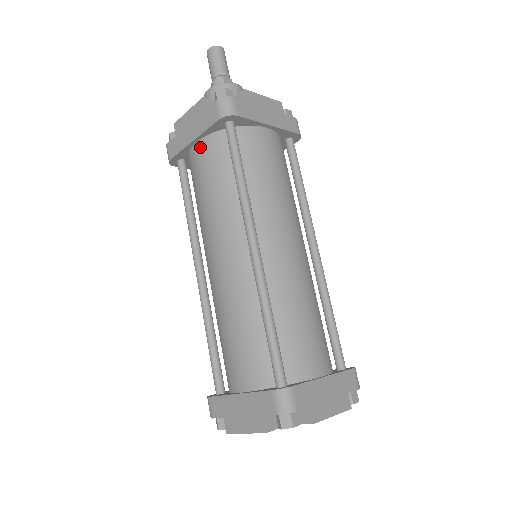
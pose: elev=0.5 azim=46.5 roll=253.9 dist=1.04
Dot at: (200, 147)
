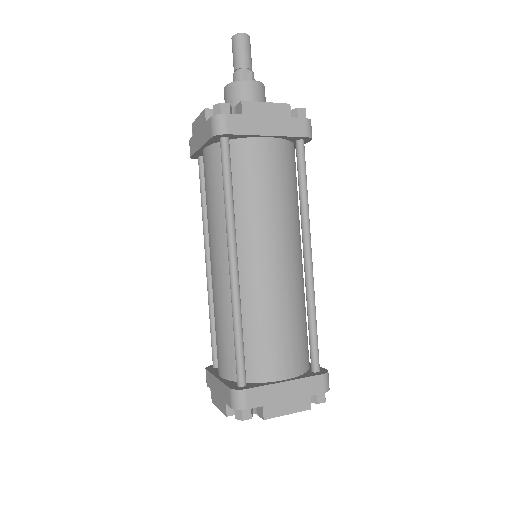
Dot at: (206, 154)
